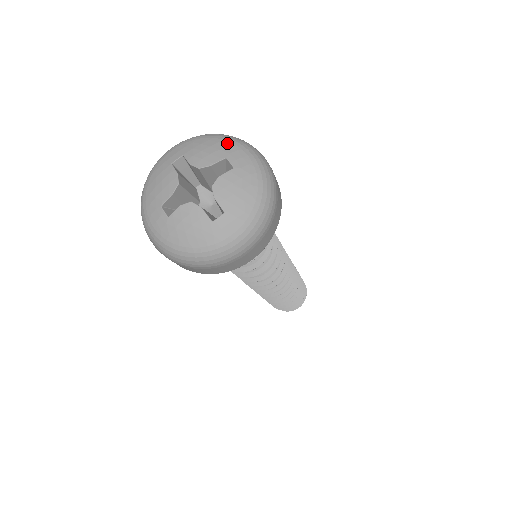
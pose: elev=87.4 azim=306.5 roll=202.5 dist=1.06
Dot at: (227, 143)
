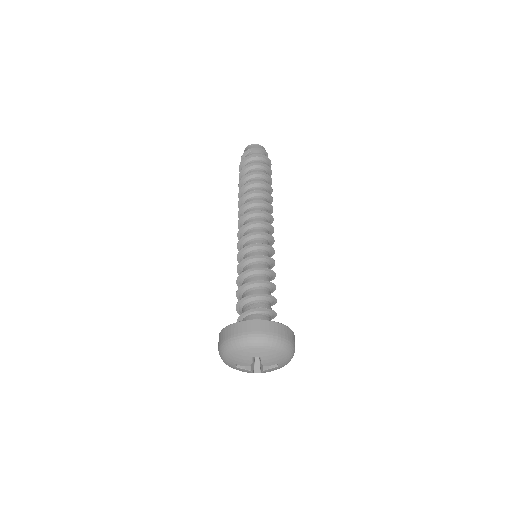
Dot at: (284, 356)
